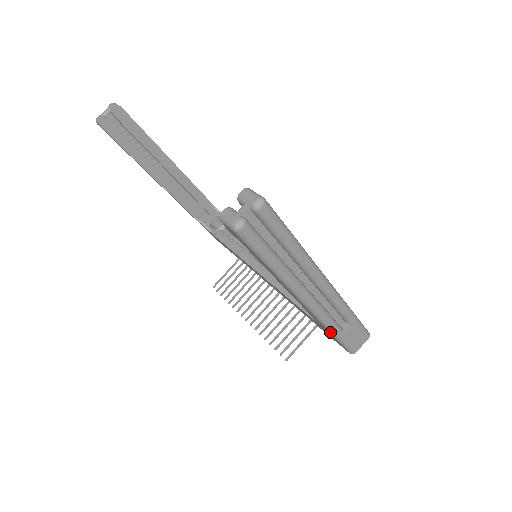
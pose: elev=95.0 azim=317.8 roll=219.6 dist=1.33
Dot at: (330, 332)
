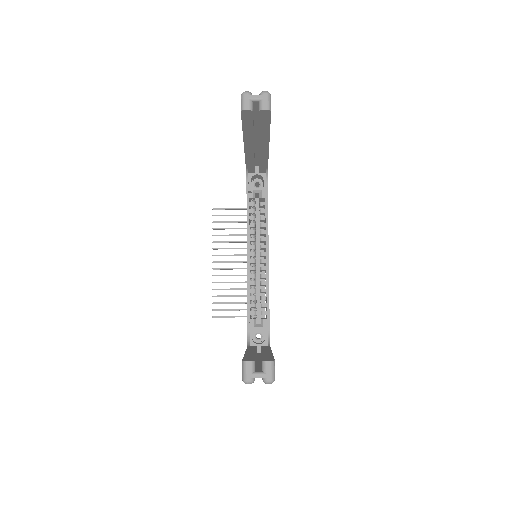
Dot at: occluded
